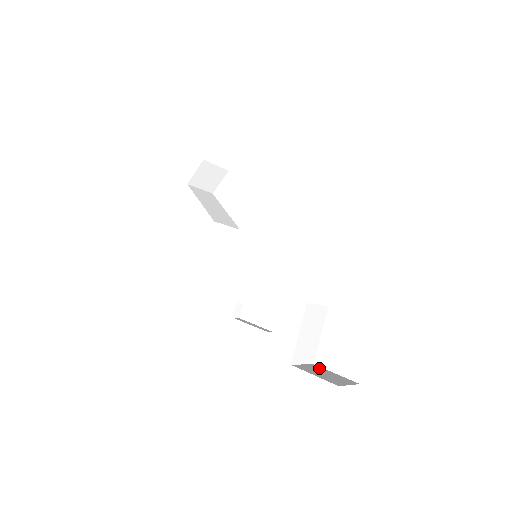
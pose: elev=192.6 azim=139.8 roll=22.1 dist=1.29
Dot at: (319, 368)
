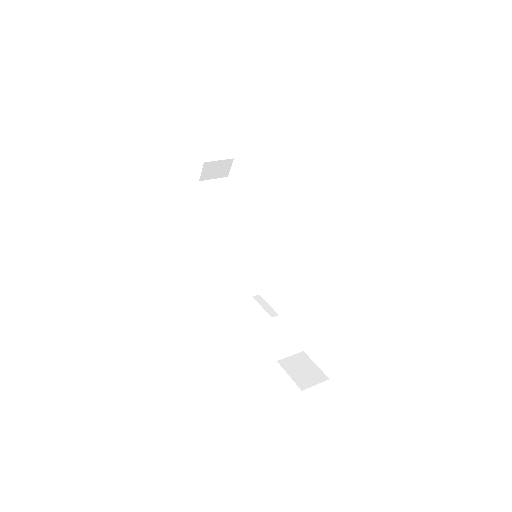
Dot at: (304, 358)
